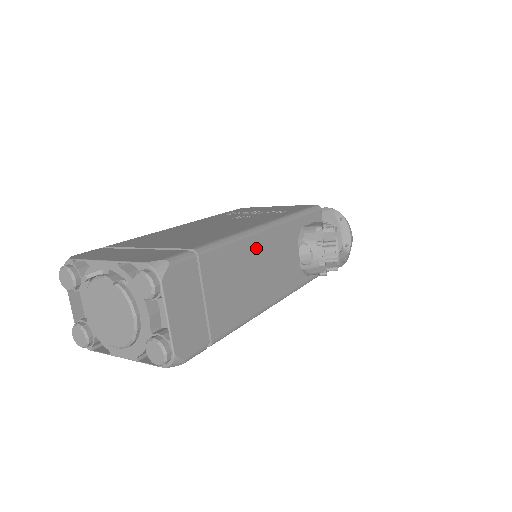
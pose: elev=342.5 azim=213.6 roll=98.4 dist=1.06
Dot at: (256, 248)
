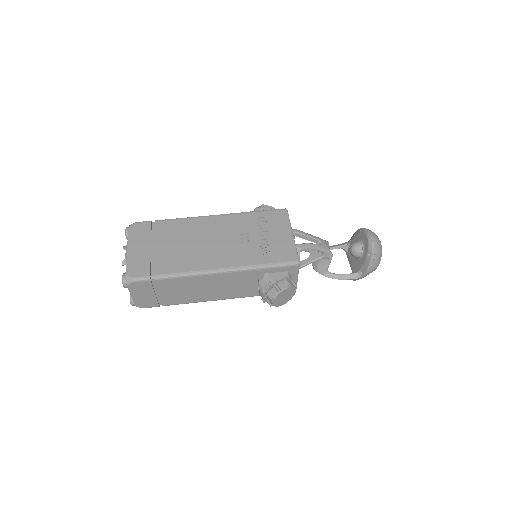
Dot at: (208, 280)
